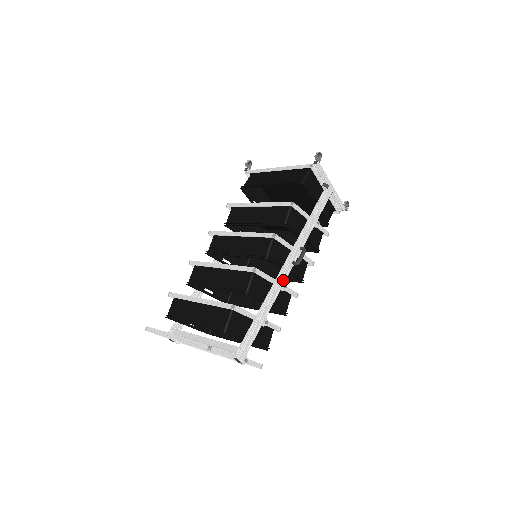
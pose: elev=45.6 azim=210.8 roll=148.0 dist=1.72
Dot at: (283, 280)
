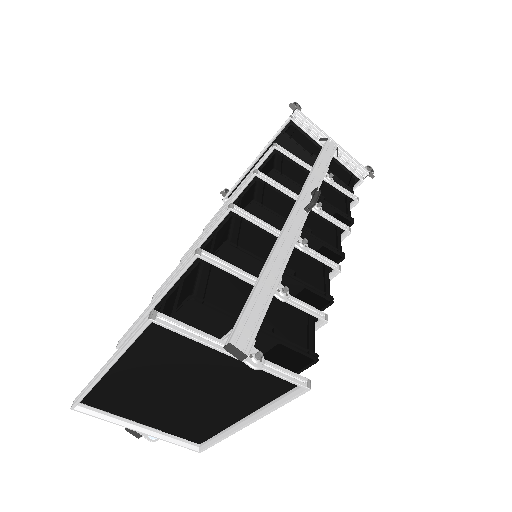
Dot at: (295, 229)
